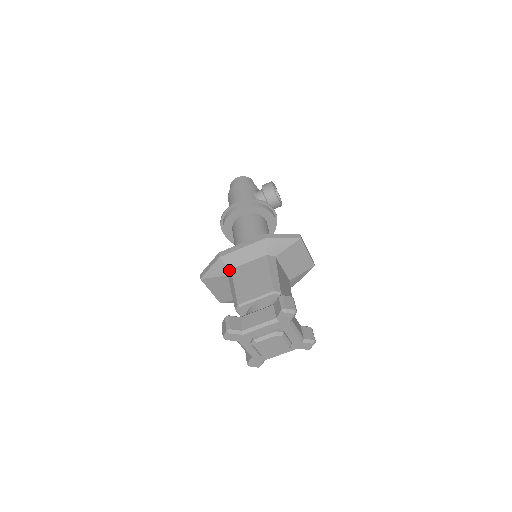
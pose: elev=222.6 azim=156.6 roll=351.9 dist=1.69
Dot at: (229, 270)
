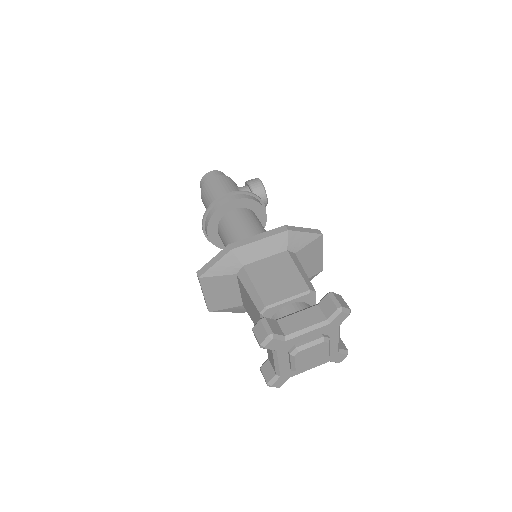
Dot at: (240, 267)
